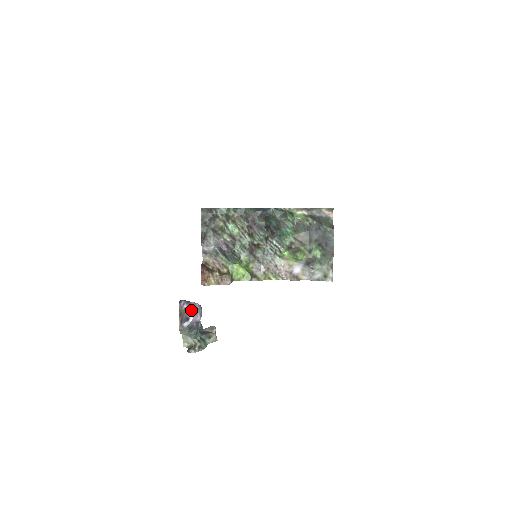
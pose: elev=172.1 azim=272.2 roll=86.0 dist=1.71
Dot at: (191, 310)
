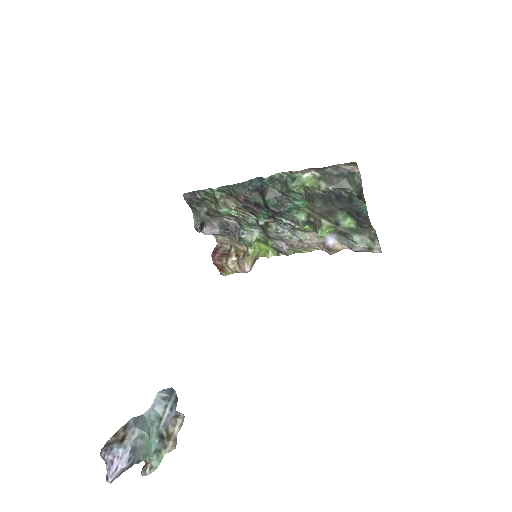
Dot at: (109, 467)
